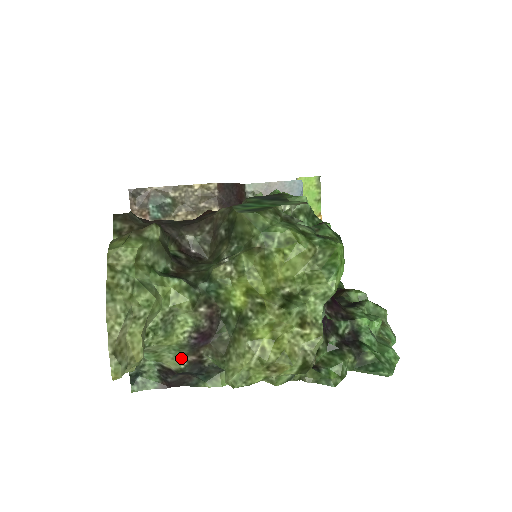
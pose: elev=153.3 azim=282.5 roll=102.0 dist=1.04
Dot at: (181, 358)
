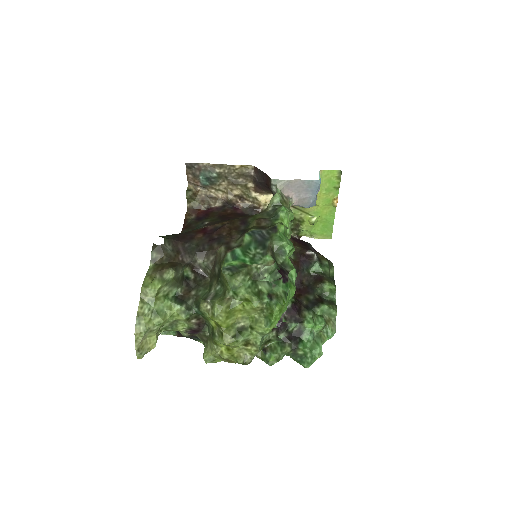
Dot at: (185, 333)
